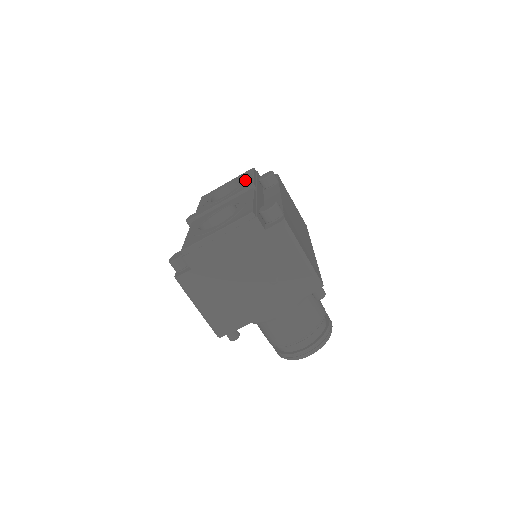
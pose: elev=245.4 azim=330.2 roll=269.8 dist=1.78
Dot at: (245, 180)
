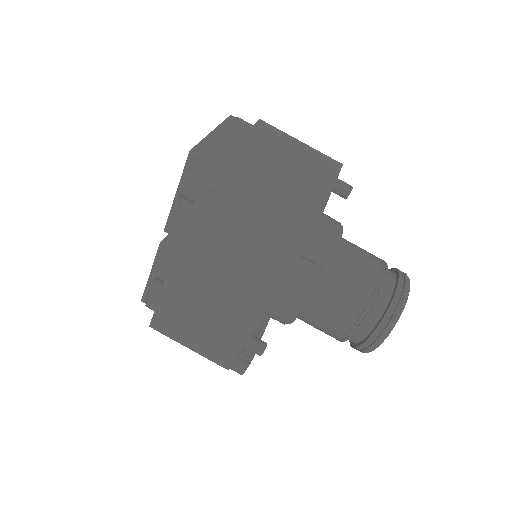
Dot at: occluded
